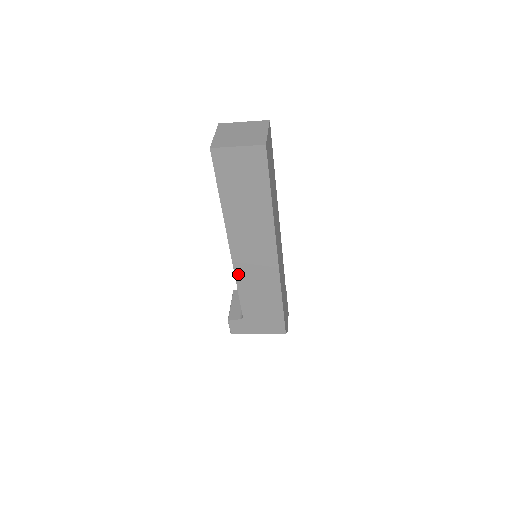
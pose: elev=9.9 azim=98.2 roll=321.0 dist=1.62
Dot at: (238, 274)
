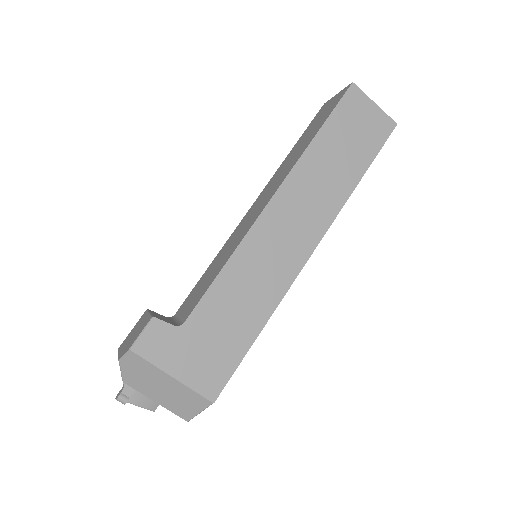
Dot at: (246, 243)
